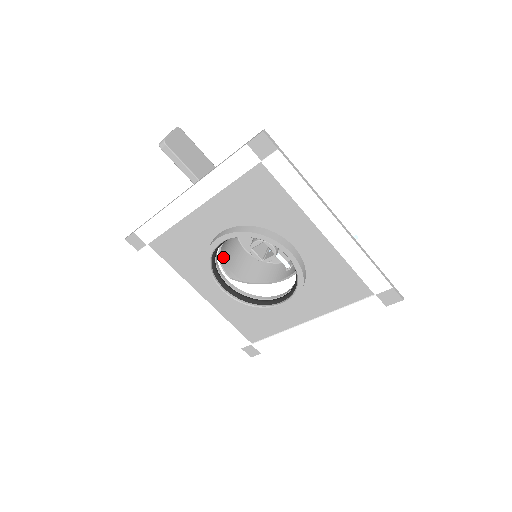
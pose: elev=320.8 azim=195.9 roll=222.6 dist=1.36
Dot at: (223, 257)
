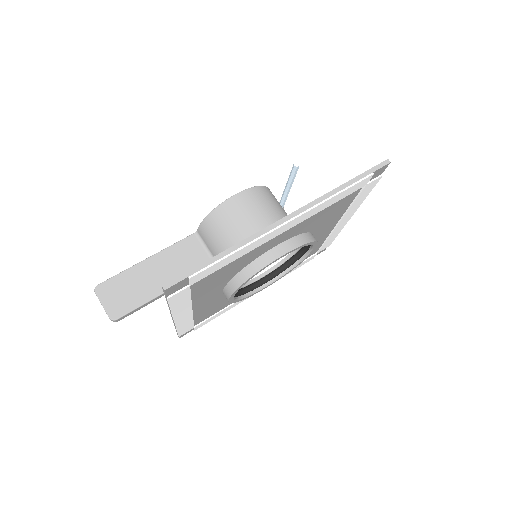
Dot at: occluded
